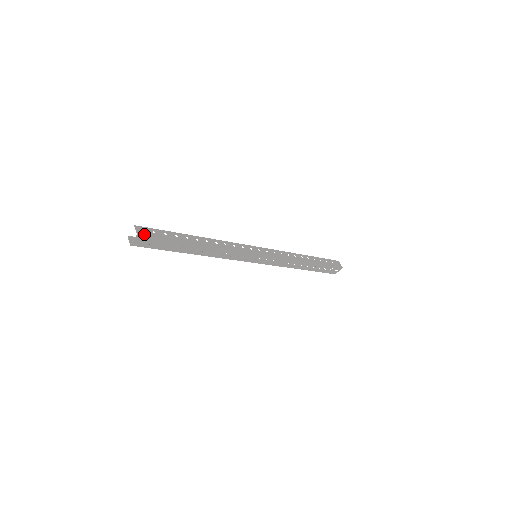
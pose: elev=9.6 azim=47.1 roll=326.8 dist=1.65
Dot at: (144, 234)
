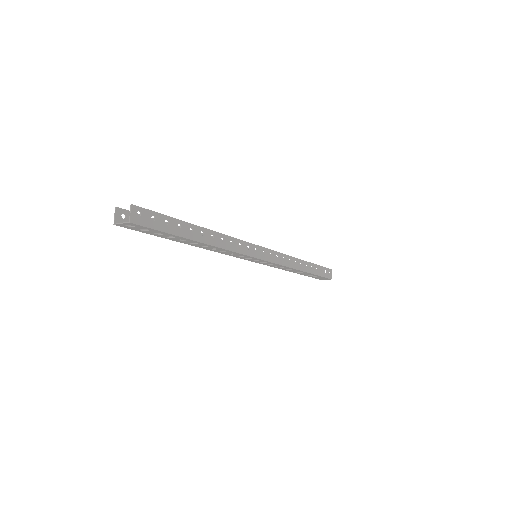
Dot at: (139, 222)
